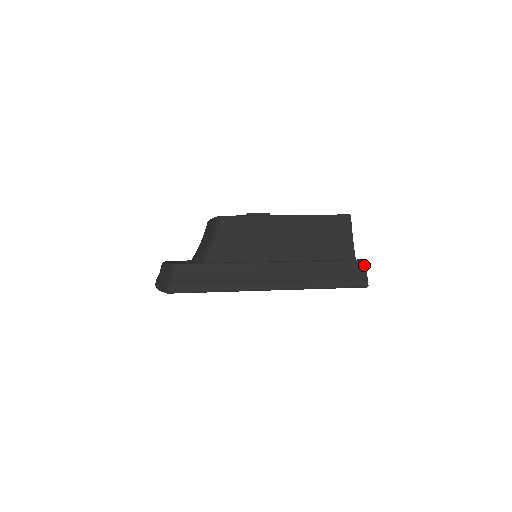
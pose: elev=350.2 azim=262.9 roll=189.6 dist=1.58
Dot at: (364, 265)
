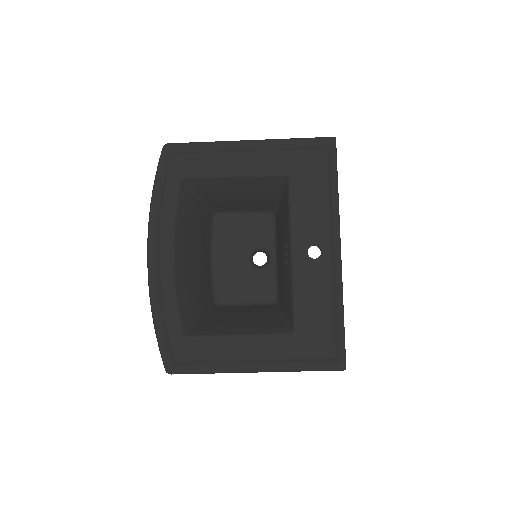
Dot at: occluded
